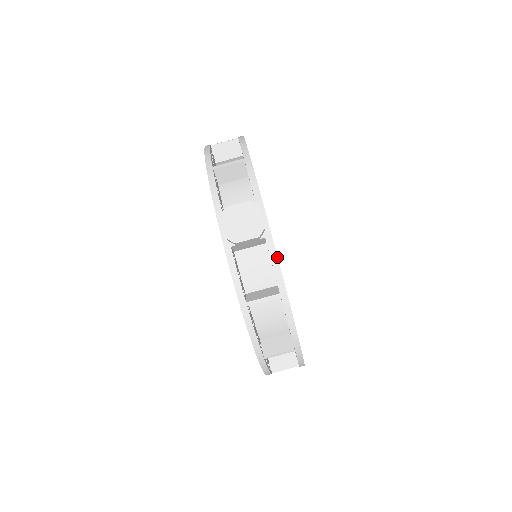
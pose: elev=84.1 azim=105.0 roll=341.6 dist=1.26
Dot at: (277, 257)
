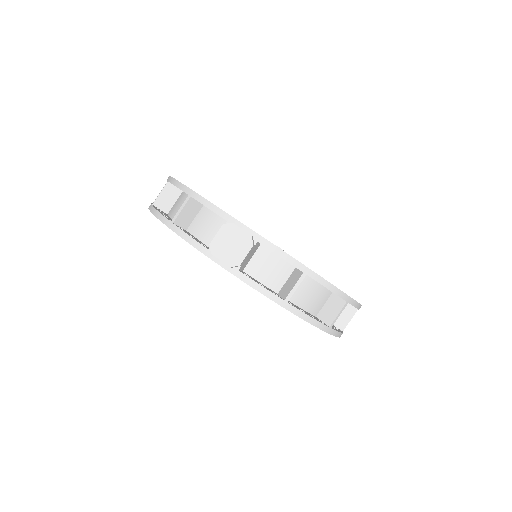
Dot at: (279, 248)
